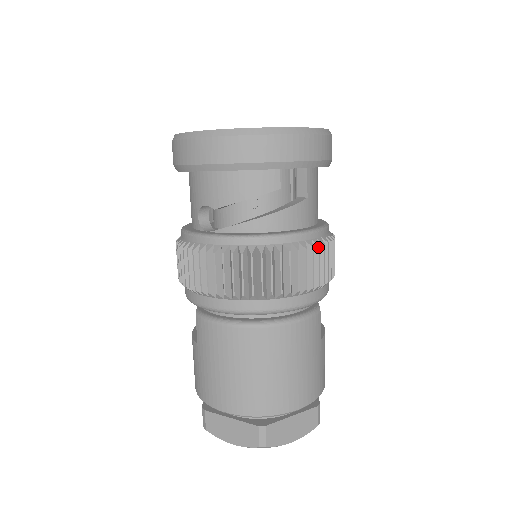
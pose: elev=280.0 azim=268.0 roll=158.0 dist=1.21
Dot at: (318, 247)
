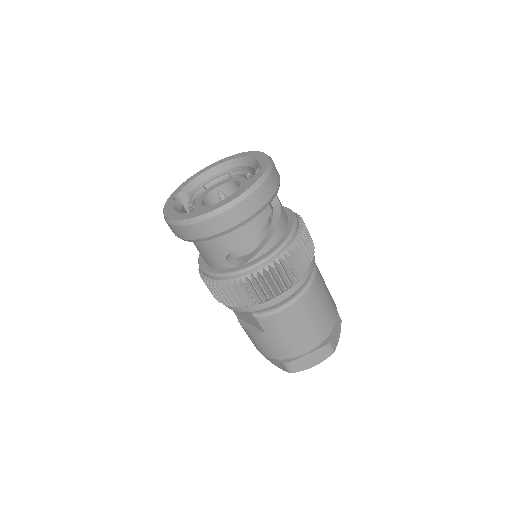
Dot at: (305, 228)
